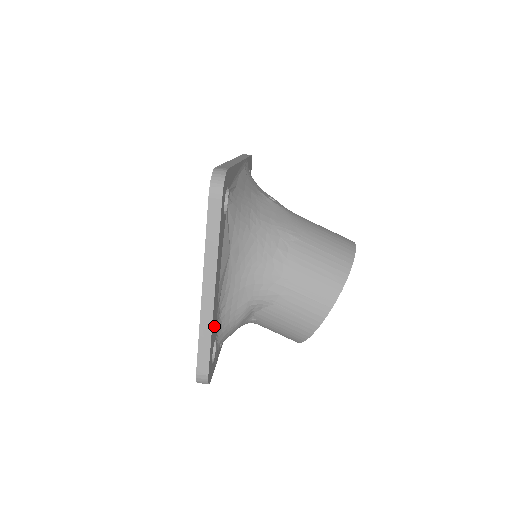
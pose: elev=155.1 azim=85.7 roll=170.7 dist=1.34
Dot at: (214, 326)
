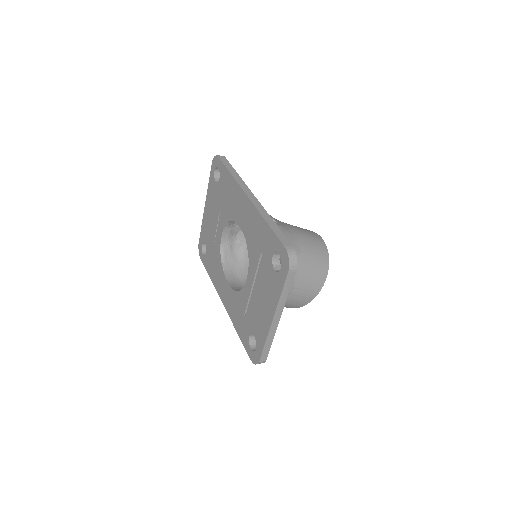
Dot at: occluded
